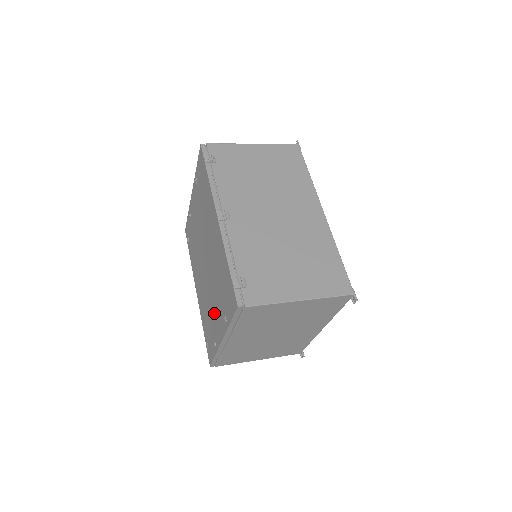
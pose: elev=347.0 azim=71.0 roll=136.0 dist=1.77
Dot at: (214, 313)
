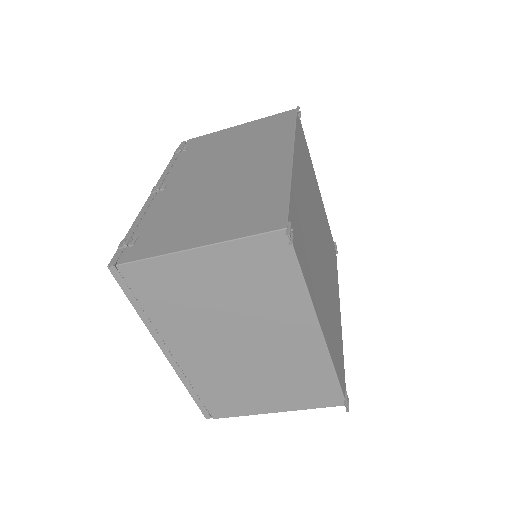
Dot at: occluded
